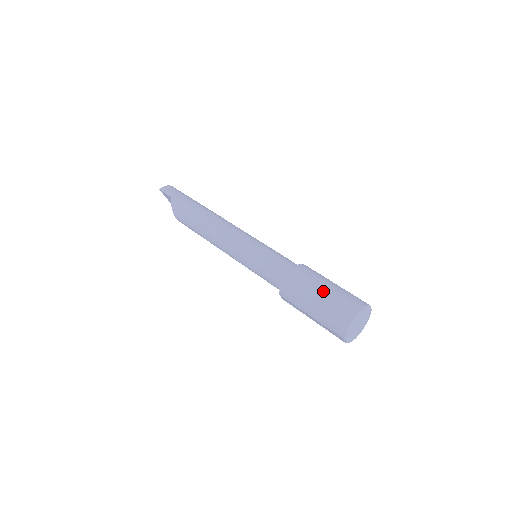
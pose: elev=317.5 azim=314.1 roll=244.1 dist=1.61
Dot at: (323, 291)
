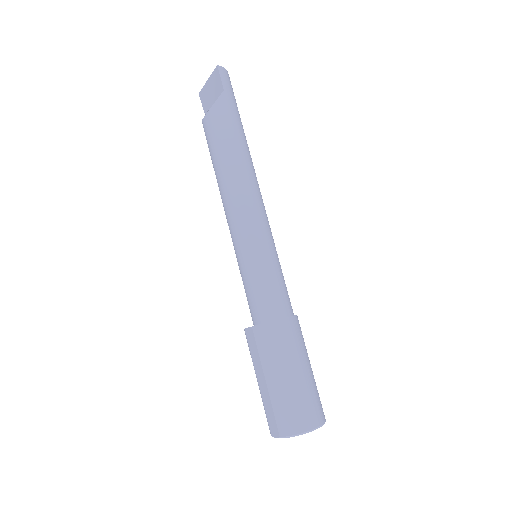
Dot at: (304, 371)
